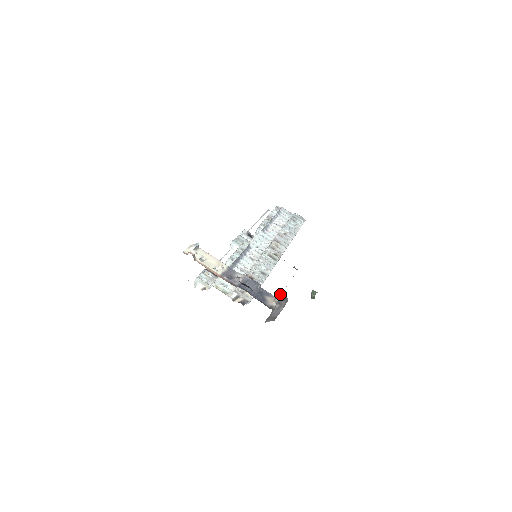
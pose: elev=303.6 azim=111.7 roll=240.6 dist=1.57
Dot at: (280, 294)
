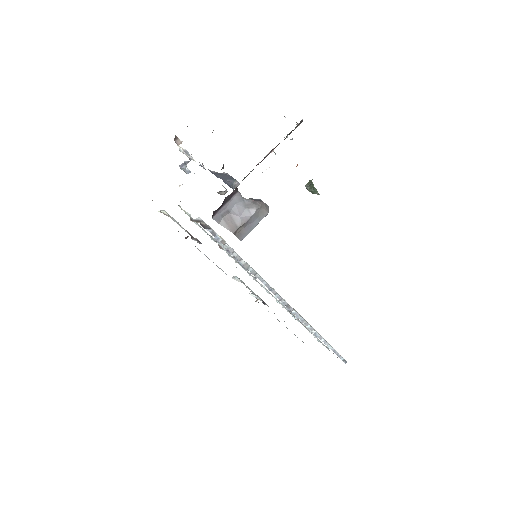
Dot at: (261, 200)
